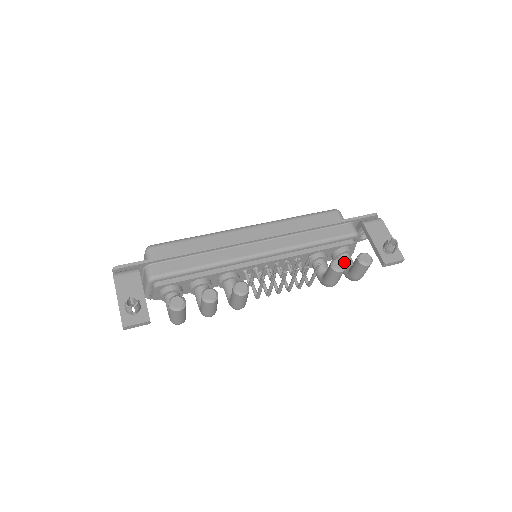
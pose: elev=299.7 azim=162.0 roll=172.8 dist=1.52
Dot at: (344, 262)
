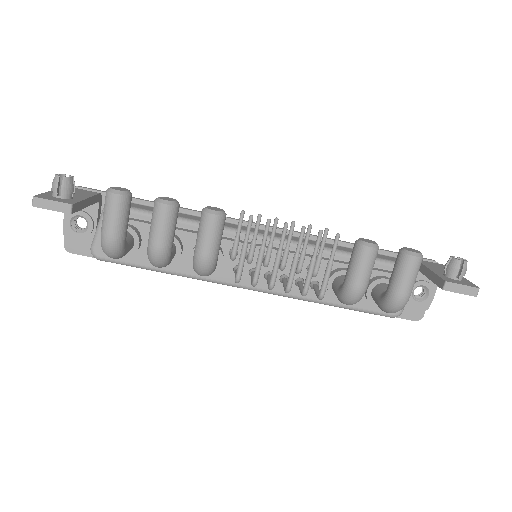
Dot at: (377, 244)
